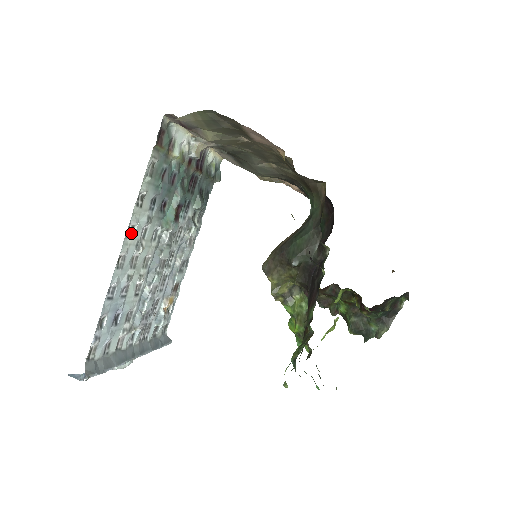
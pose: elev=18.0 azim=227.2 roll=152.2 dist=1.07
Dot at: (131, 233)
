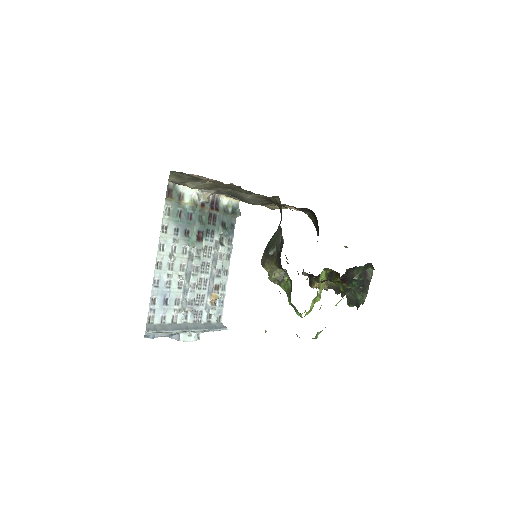
Dot at: (163, 248)
